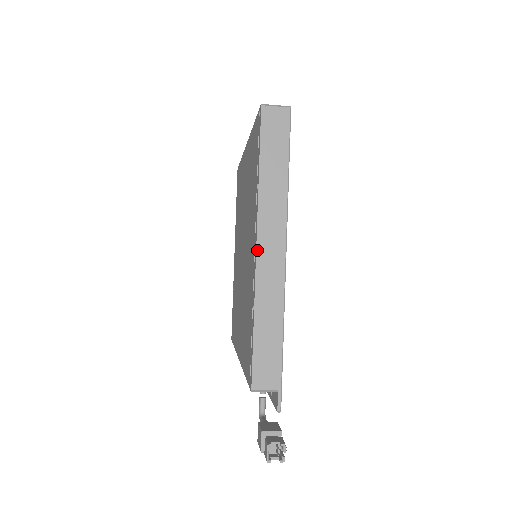
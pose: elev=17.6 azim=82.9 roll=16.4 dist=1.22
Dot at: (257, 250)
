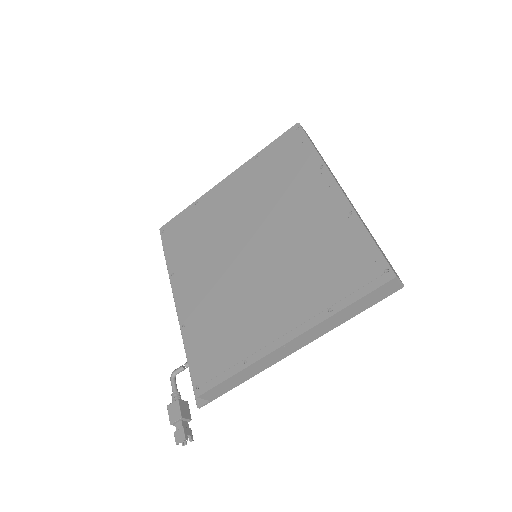
Dot at: (287, 344)
